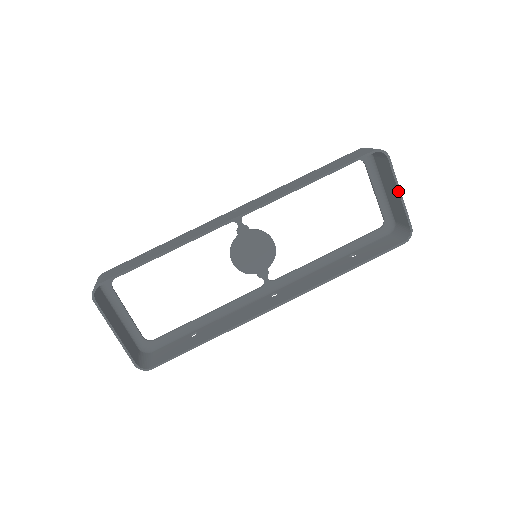
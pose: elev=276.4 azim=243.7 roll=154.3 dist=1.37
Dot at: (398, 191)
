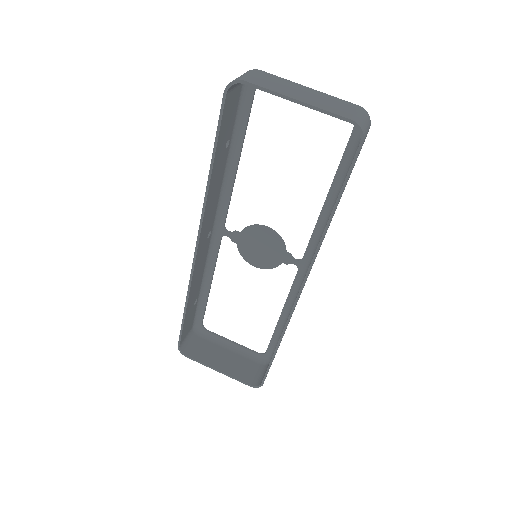
Dot at: occluded
